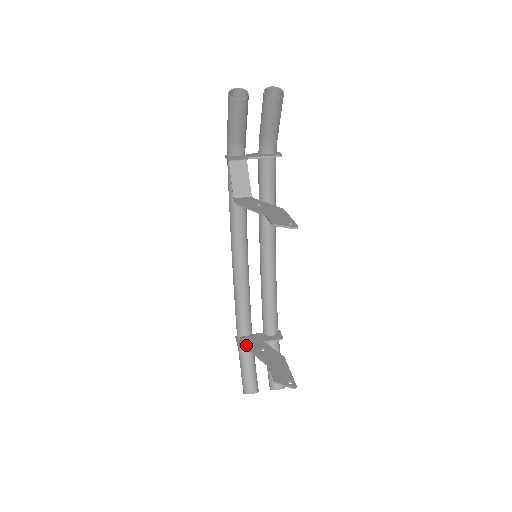
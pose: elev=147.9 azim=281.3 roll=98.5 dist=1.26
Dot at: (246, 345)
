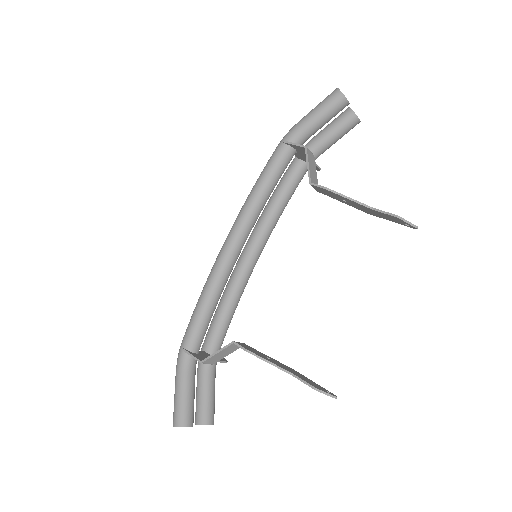
Dot at: (250, 350)
